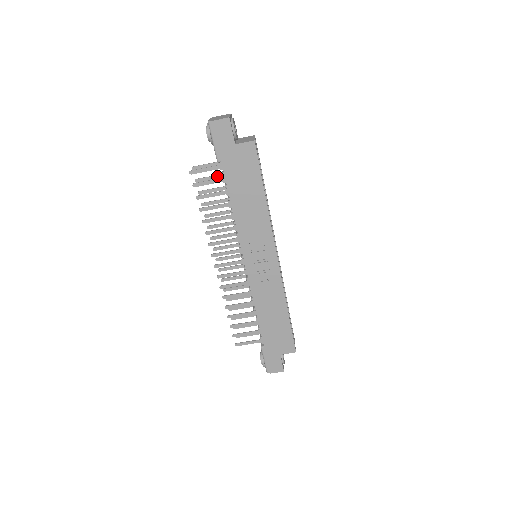
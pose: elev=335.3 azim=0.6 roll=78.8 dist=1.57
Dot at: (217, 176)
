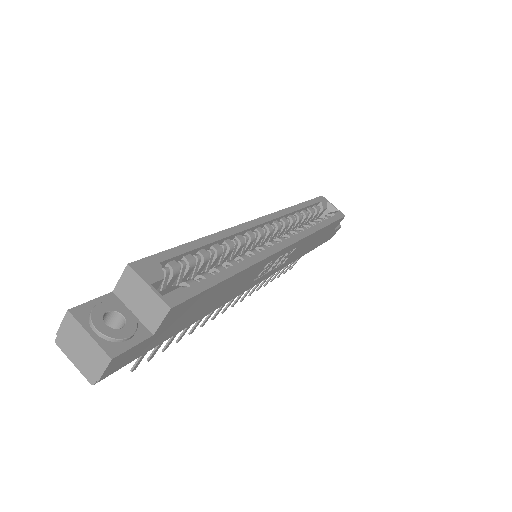
Dot at: occluded
